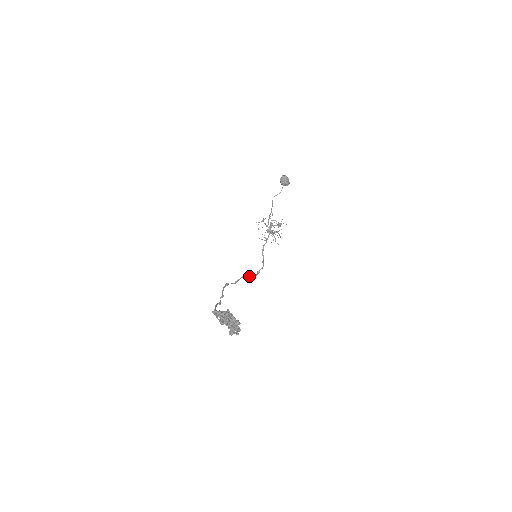
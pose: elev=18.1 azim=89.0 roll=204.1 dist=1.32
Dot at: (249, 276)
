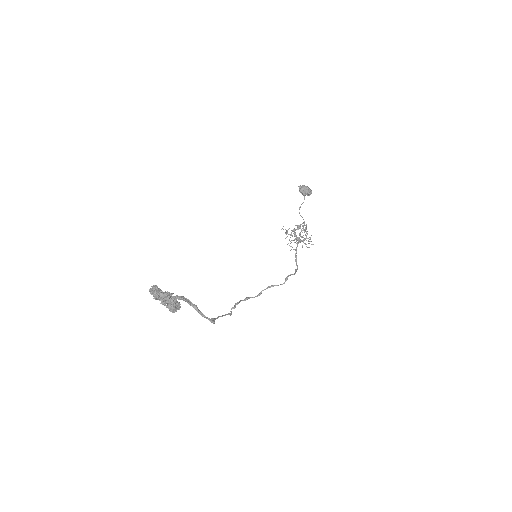
Dot at: (276, 285)
